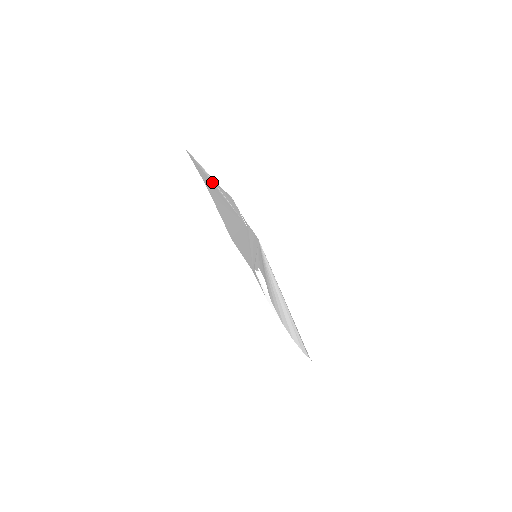
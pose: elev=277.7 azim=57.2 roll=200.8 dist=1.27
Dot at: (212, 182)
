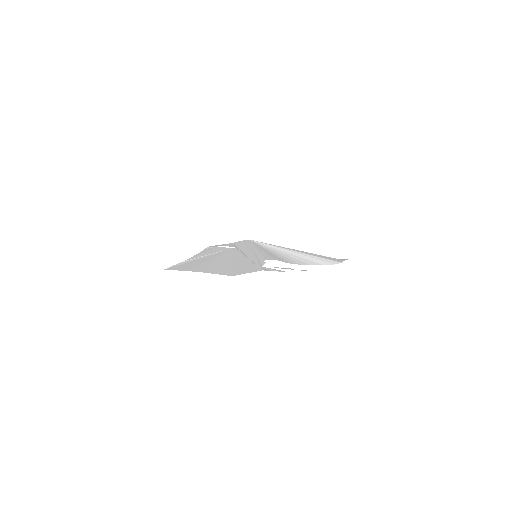
Dot at: (192, 261)
